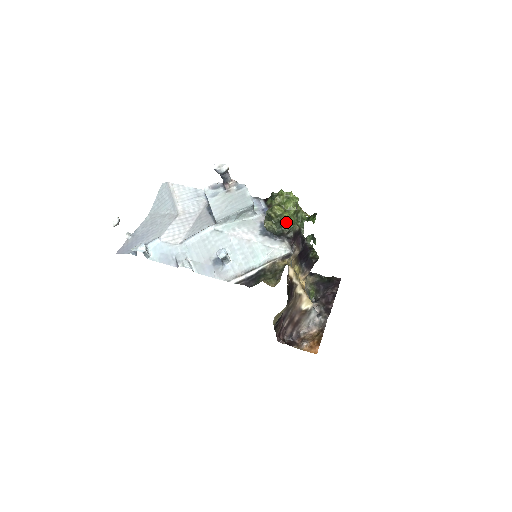
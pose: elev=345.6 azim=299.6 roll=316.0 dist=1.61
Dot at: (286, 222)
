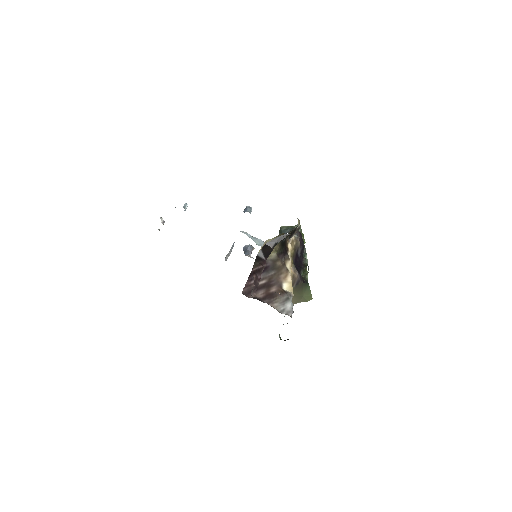
Dot at: occluded
